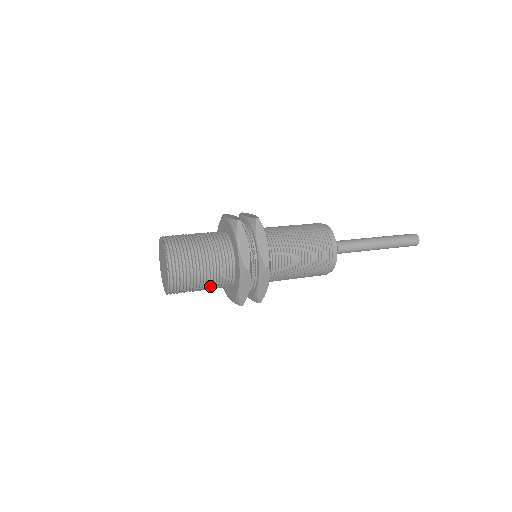
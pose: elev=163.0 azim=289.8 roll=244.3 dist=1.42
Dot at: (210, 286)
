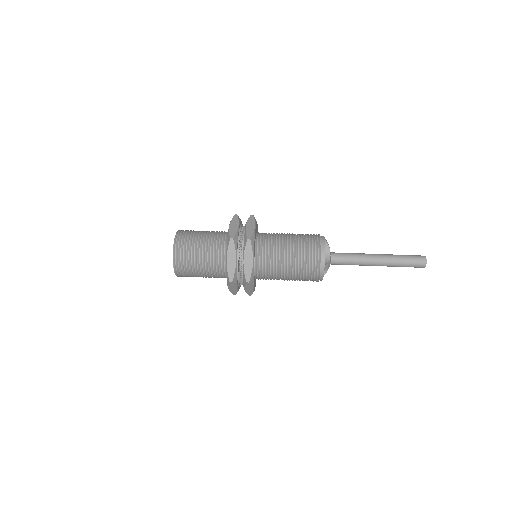
Dot at: (210, 277)
